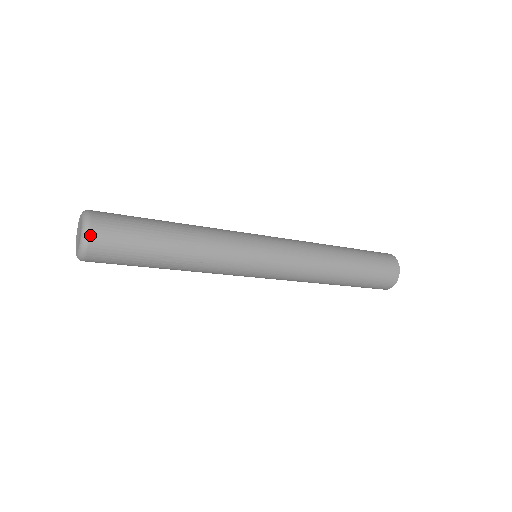
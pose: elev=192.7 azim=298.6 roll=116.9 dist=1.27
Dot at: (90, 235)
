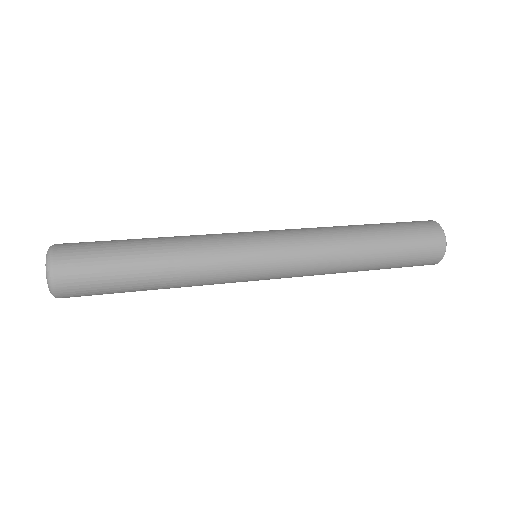
Dot at: (56, 289)
